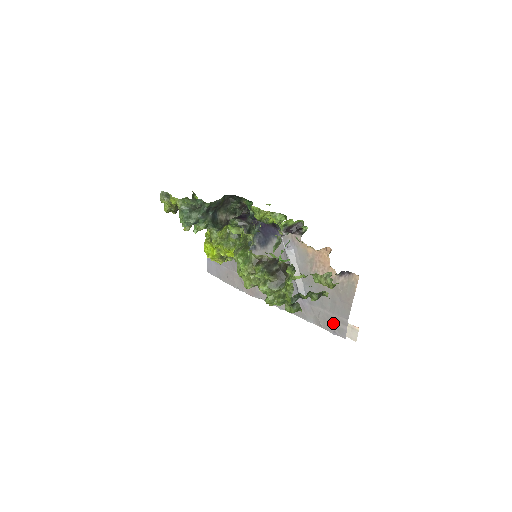
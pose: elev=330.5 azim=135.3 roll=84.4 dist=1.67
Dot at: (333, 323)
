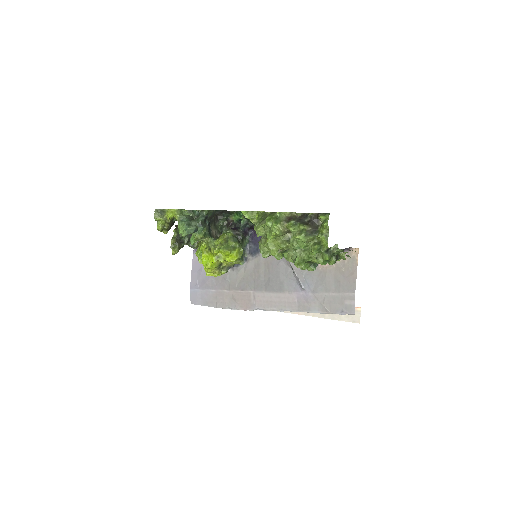
Dot at: (340, 303)
